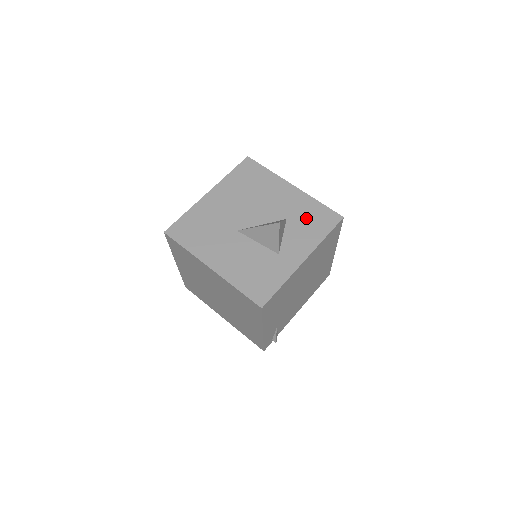
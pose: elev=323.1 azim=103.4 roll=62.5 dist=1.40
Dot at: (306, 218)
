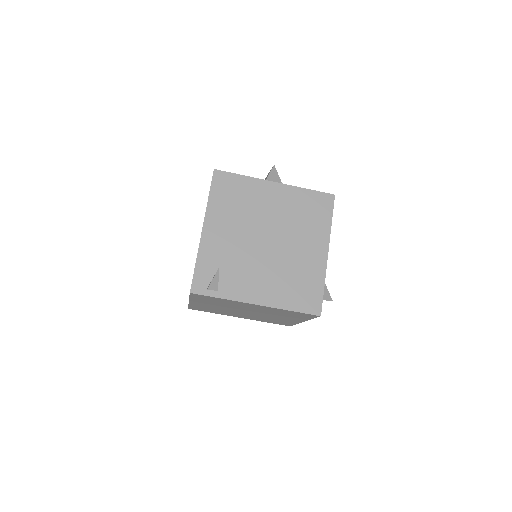
Dot at: occluded
